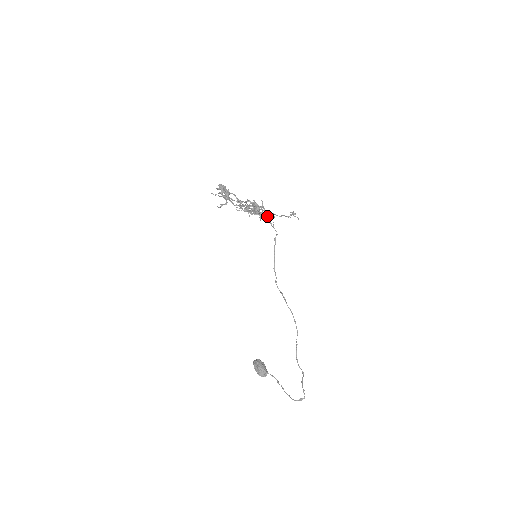
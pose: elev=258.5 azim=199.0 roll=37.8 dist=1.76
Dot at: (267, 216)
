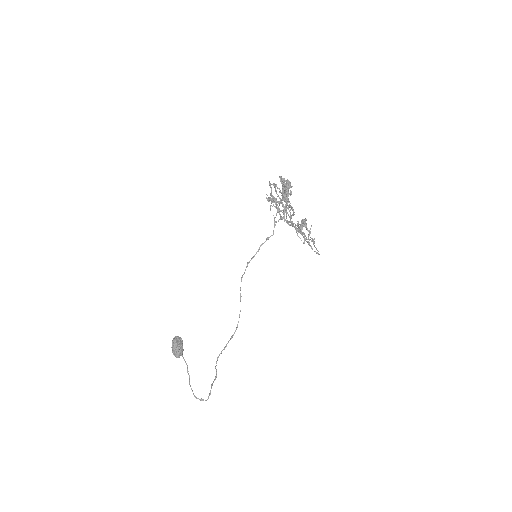
Dot at: occluded
